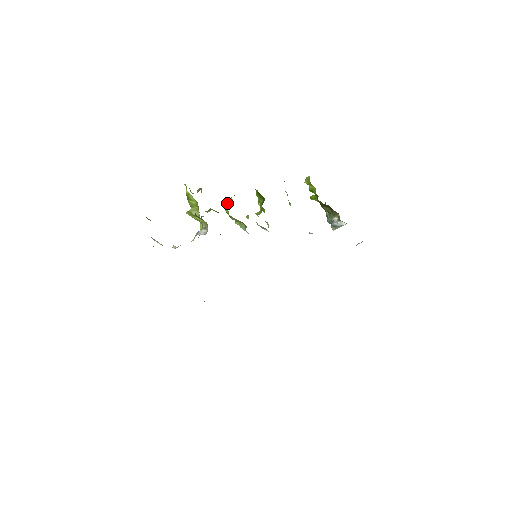
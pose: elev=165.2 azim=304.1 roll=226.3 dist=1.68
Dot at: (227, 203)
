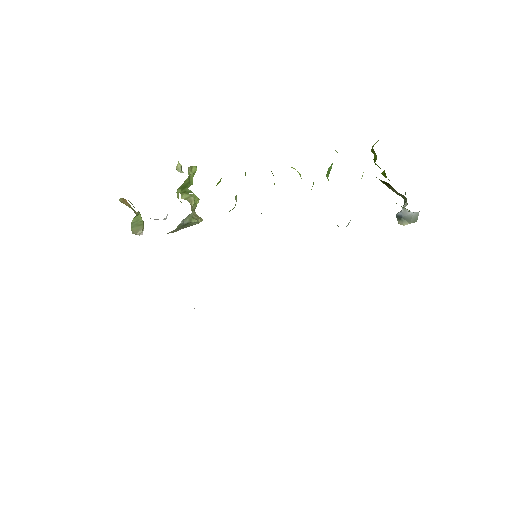
Dot at: (218, 182)
